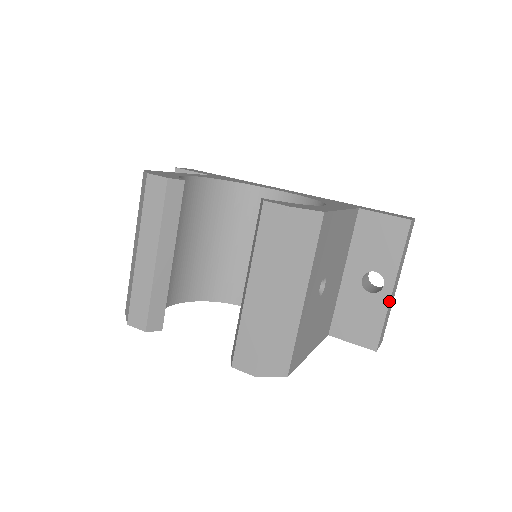
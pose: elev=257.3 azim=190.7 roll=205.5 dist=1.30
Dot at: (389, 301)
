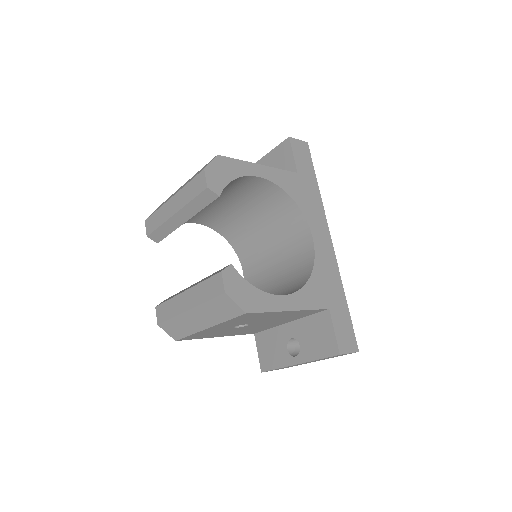
Dot at: (289, 365)
